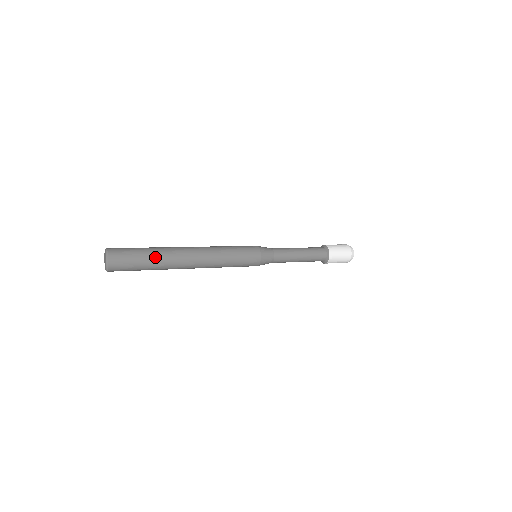
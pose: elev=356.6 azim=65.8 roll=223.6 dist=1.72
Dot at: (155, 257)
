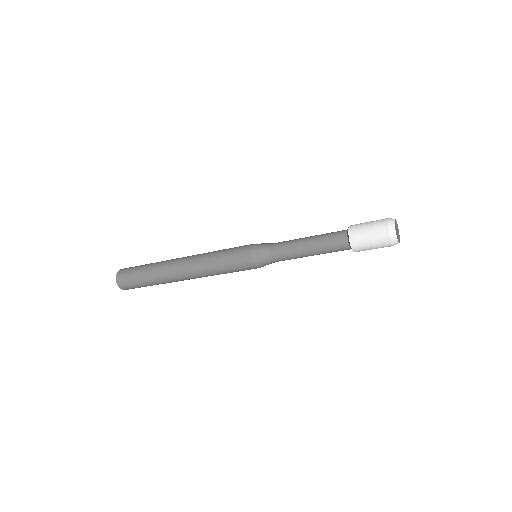
Dot at: (150, 268)
